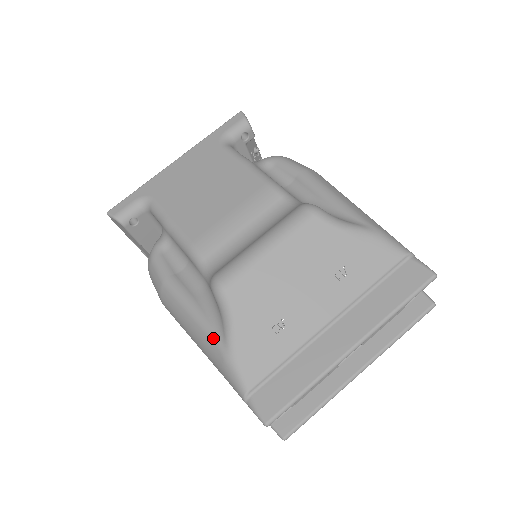
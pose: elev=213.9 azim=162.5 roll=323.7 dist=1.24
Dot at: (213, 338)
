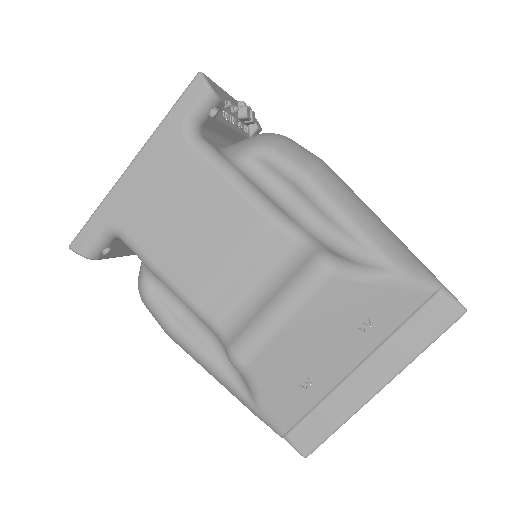
Dot at: (241, 396)
